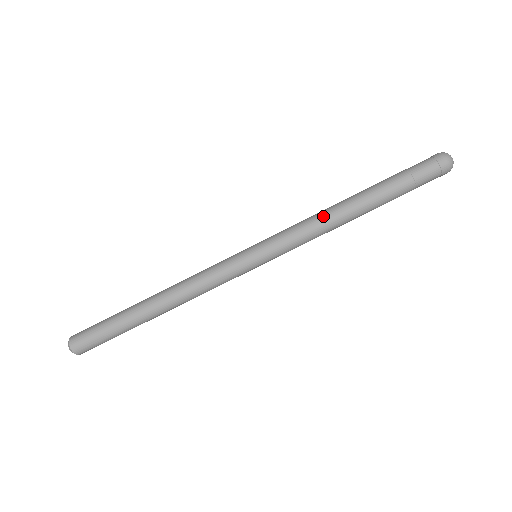
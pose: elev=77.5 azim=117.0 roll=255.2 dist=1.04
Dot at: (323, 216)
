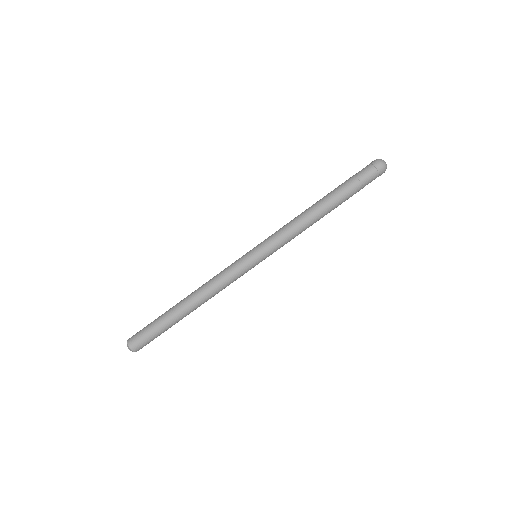
Dot at: (297, 216)
